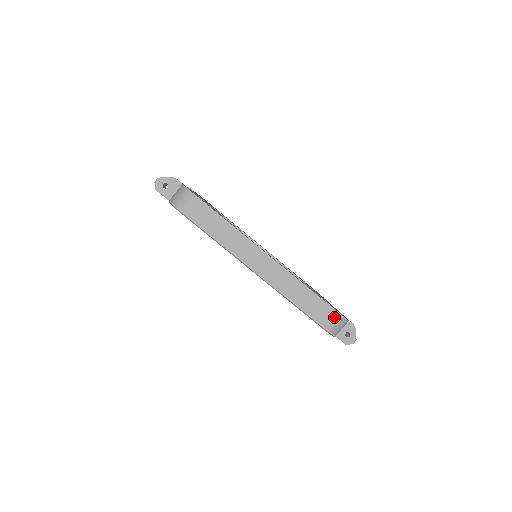
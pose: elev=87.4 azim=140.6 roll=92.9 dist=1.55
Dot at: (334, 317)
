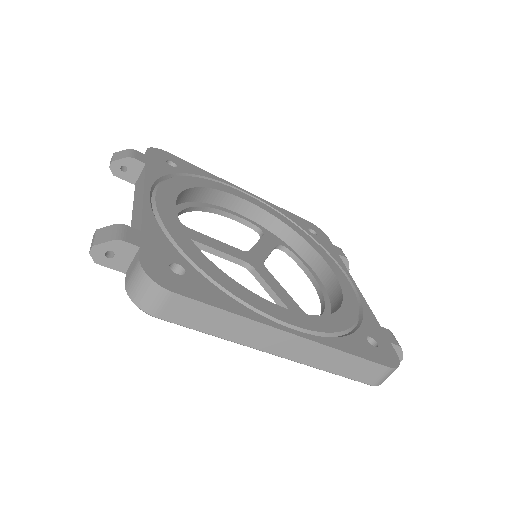
Dot at: (385, 373)
